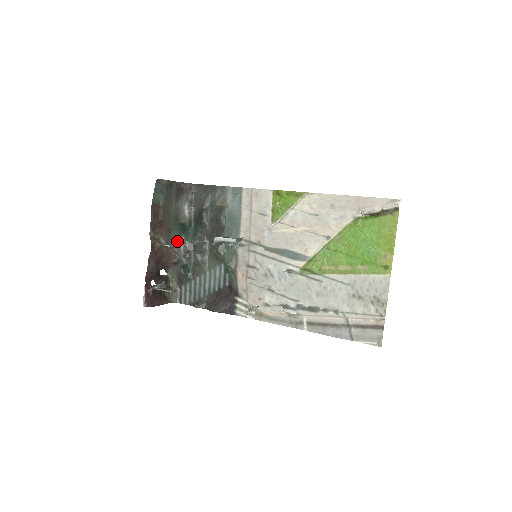
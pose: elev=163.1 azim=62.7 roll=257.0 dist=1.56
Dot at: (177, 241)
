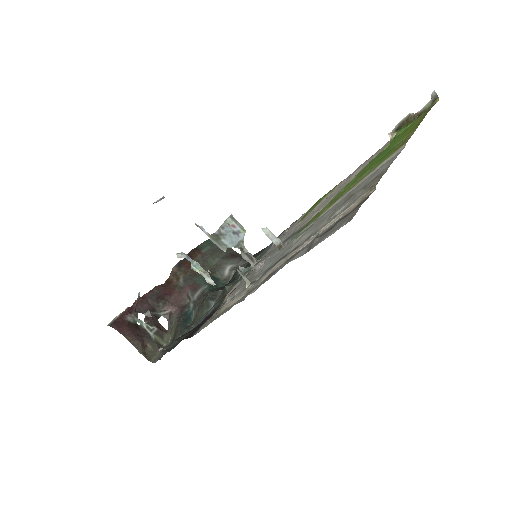
Dot at: (197, 286)
